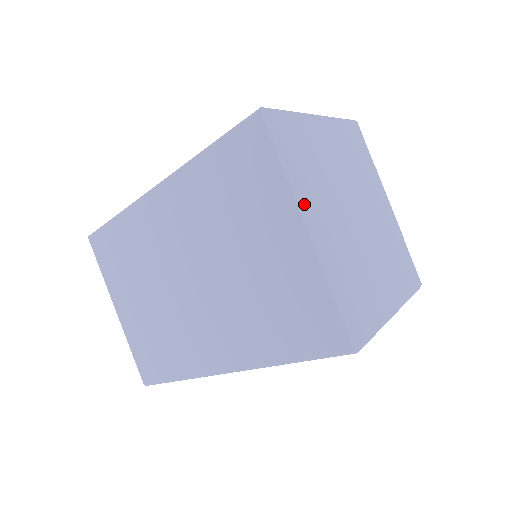
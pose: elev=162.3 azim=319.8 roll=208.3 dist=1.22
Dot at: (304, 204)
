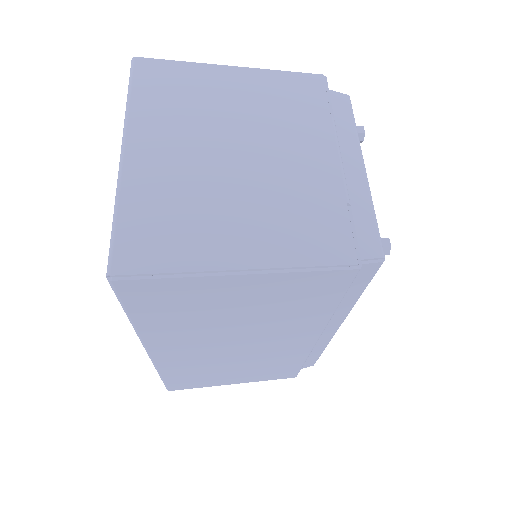
Dot at: (131, 130)
